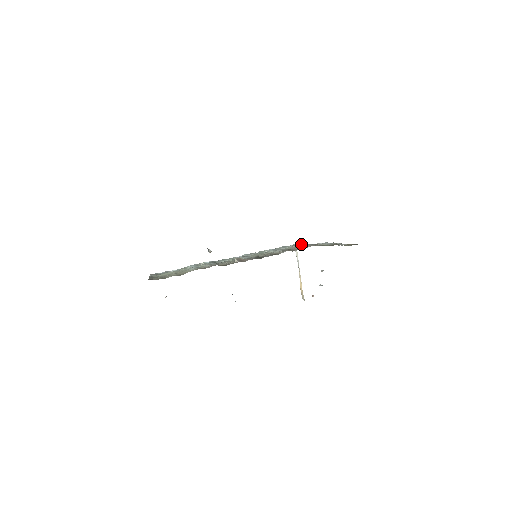
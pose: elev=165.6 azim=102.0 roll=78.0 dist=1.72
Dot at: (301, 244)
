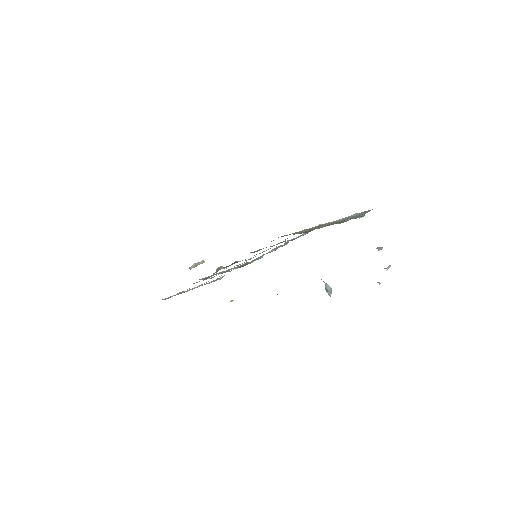
Dot at: occluded
